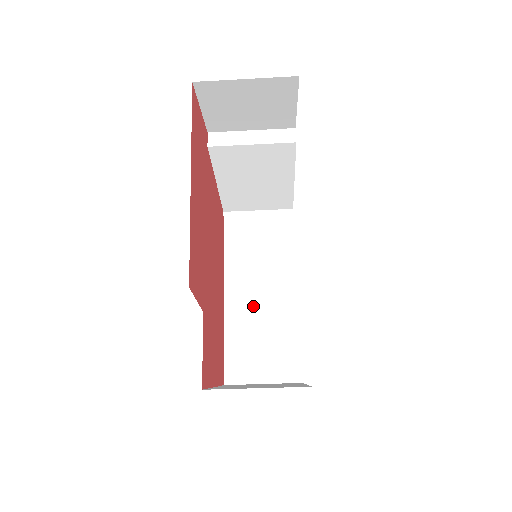
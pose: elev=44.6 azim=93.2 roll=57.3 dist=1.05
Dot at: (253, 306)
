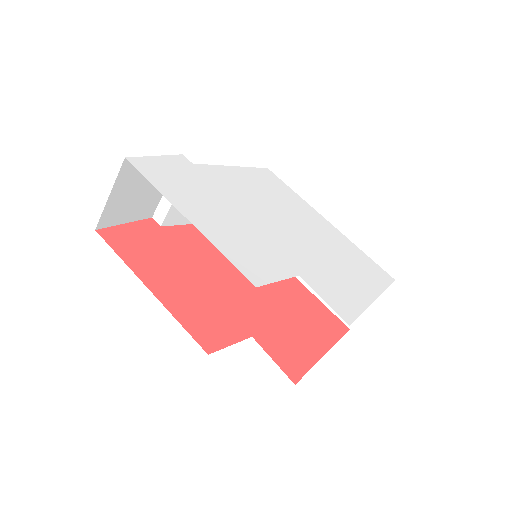
Dot at: occluded
